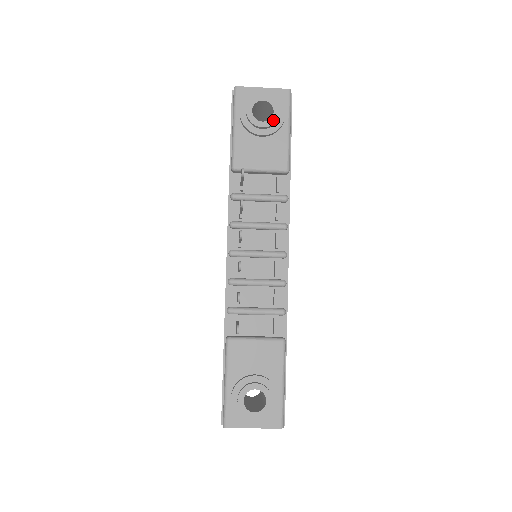
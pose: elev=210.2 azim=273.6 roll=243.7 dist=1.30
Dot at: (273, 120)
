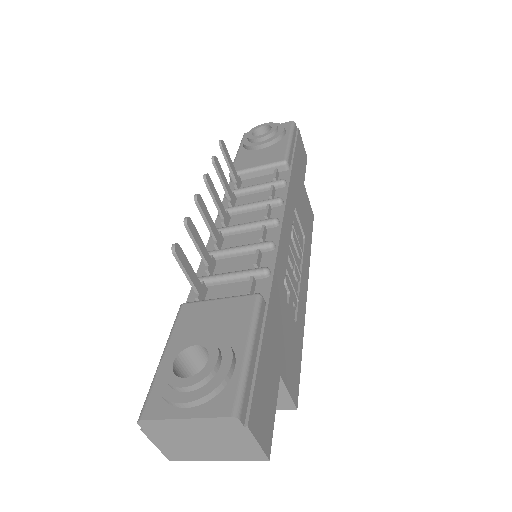
Dot at: (270, 132)
